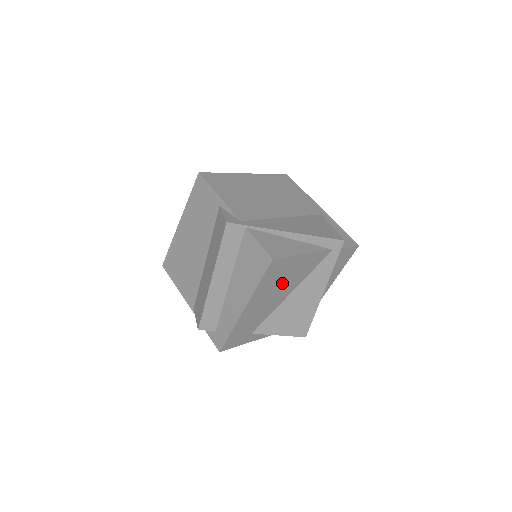
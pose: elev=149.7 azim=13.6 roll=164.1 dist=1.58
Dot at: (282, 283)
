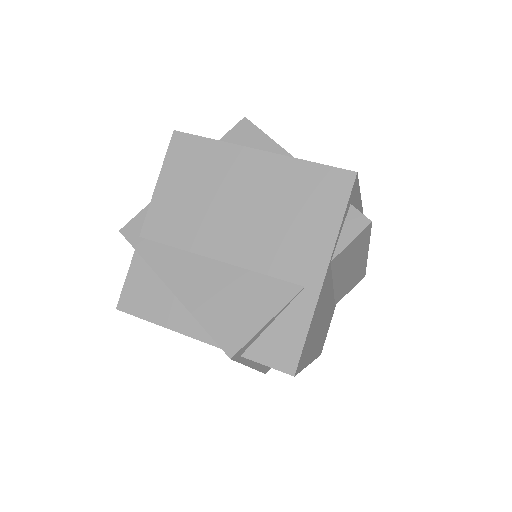
Dot at: occluded
